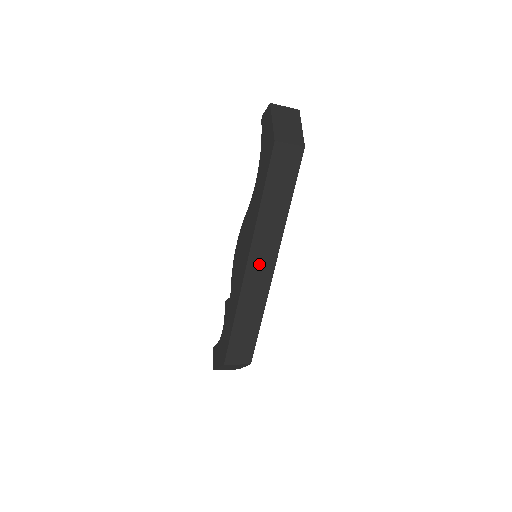
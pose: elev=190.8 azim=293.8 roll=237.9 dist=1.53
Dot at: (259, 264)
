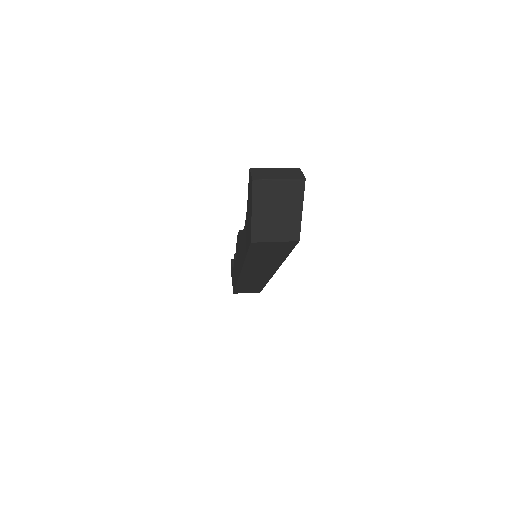
Dot at: (254, 275)
